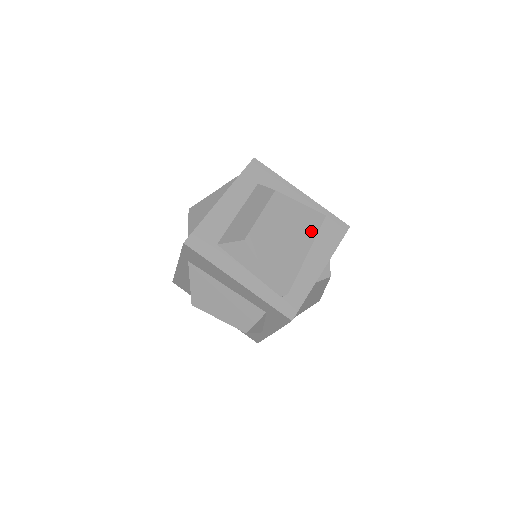
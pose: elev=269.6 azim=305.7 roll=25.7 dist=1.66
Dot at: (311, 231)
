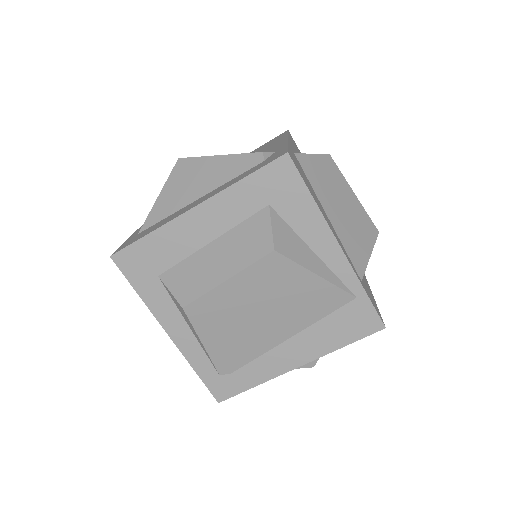
Dot at: (313, 313)
